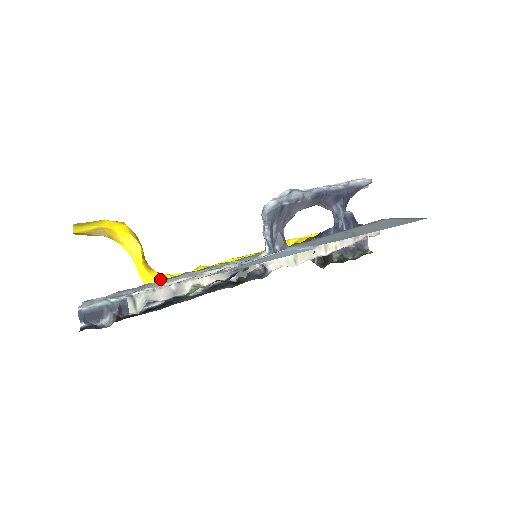
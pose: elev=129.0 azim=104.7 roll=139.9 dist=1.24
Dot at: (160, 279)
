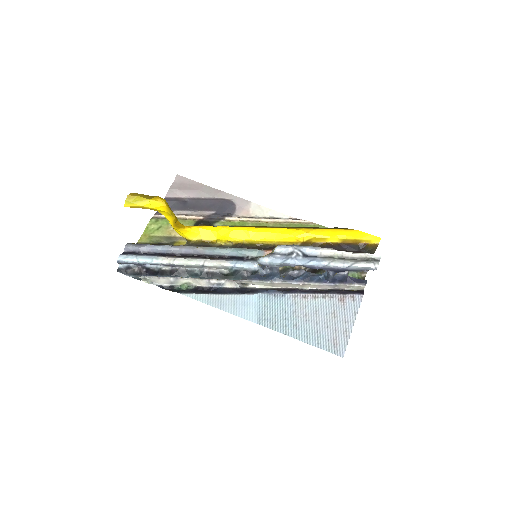
Dot at: (186, 233)
